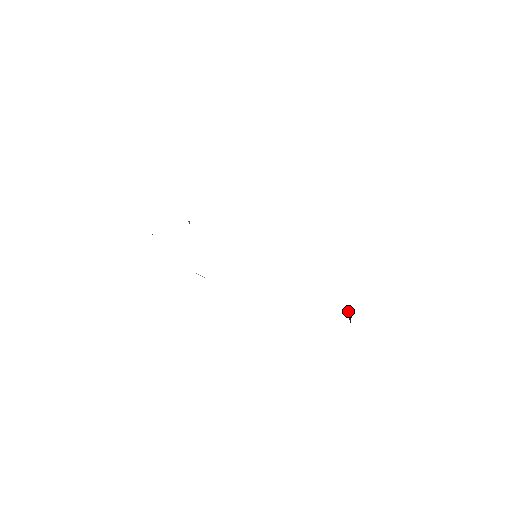
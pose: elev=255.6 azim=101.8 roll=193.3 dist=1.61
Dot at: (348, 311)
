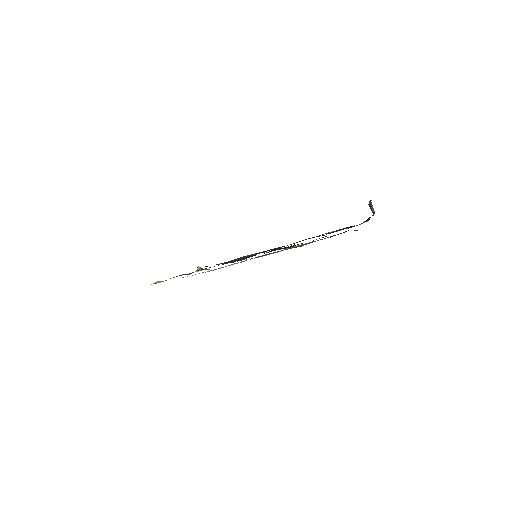
Dot at: (368, 204)
